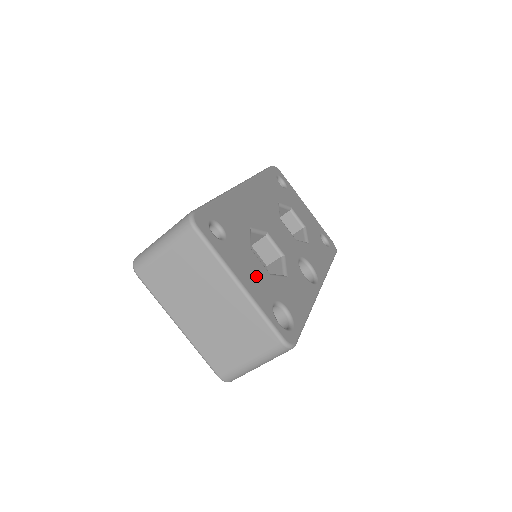
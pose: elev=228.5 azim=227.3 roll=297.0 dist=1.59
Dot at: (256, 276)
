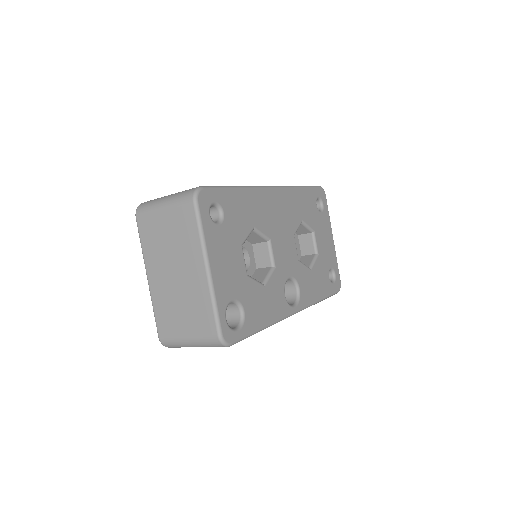
Dot at: (230, 269)
